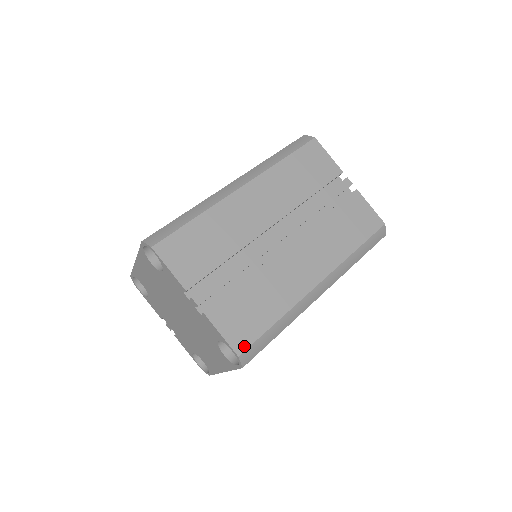
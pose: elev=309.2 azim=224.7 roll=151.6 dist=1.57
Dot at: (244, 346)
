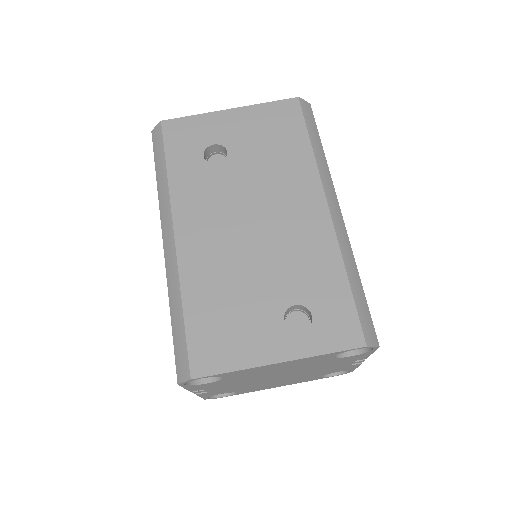
Dot at: occluded
